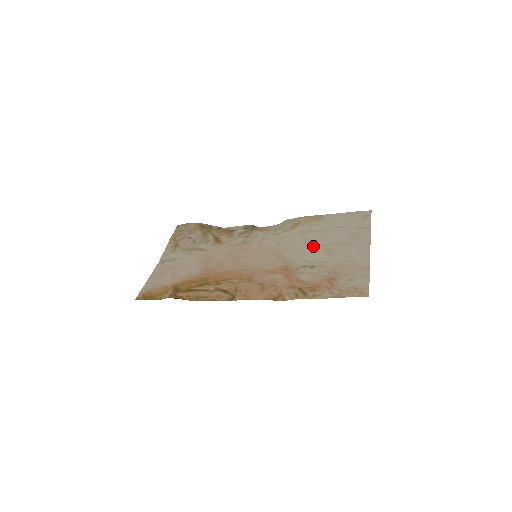
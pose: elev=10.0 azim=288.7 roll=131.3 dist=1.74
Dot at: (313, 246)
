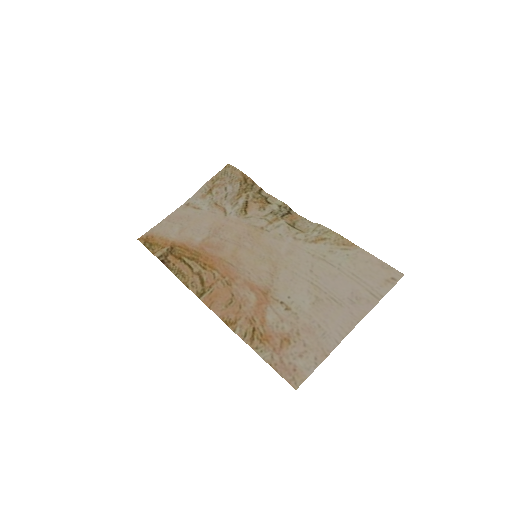
Dot at: (310, 282)
